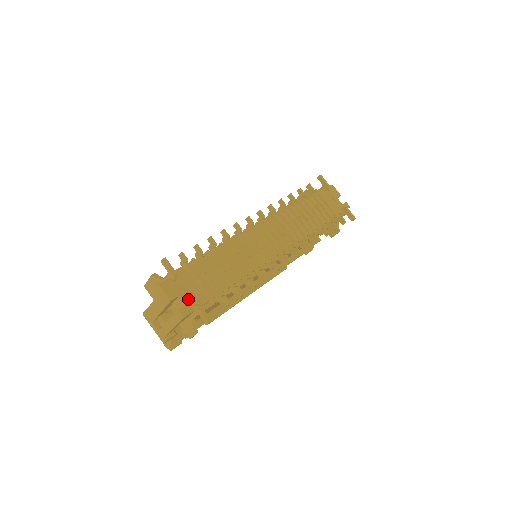
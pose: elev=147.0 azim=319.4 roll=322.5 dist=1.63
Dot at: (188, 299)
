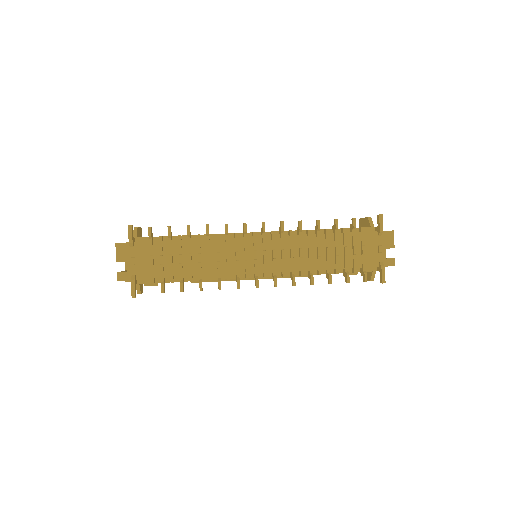
Dot at: (132, 268)
